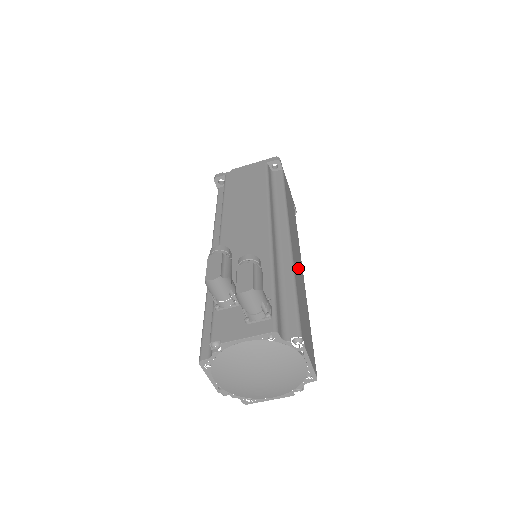
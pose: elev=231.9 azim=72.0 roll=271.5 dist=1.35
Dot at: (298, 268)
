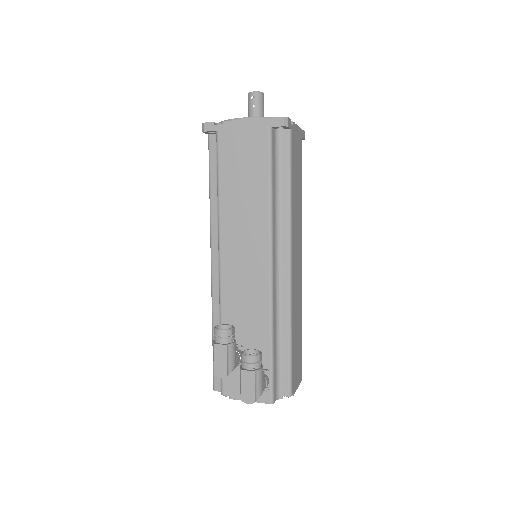
Dot at: (296, 288)
